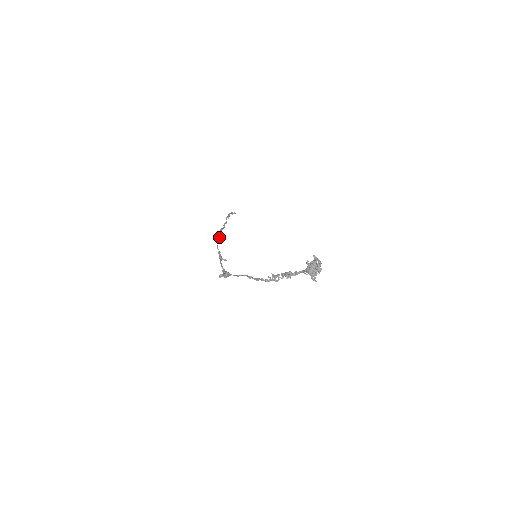
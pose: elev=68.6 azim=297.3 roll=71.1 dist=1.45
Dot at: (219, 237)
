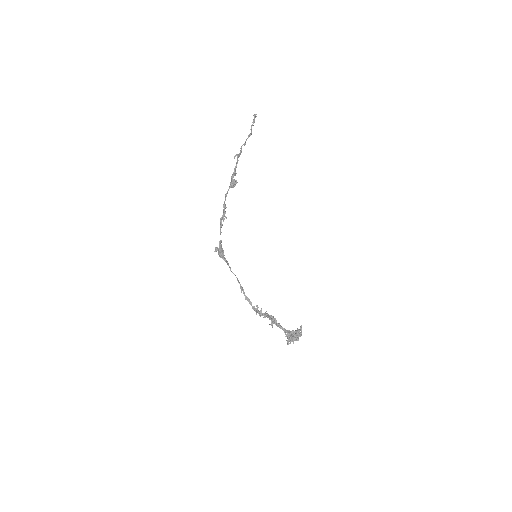
Dot at: (232, 181)
